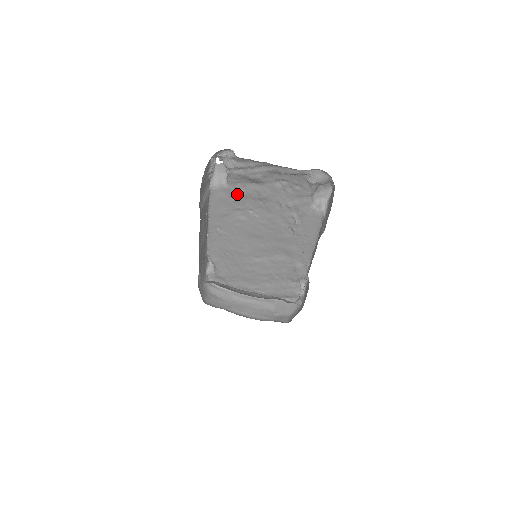
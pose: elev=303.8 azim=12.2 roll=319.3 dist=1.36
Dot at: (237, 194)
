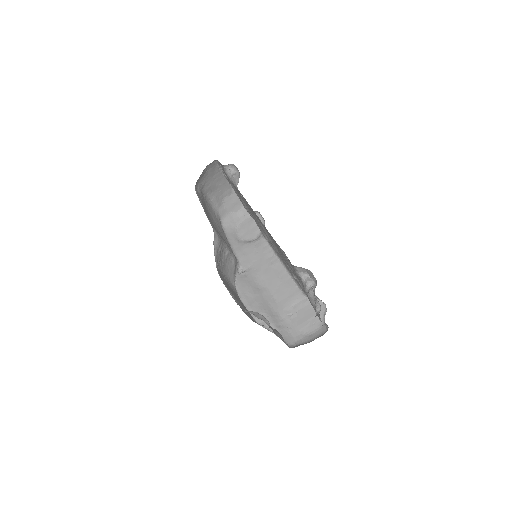
Dot at: occluded
